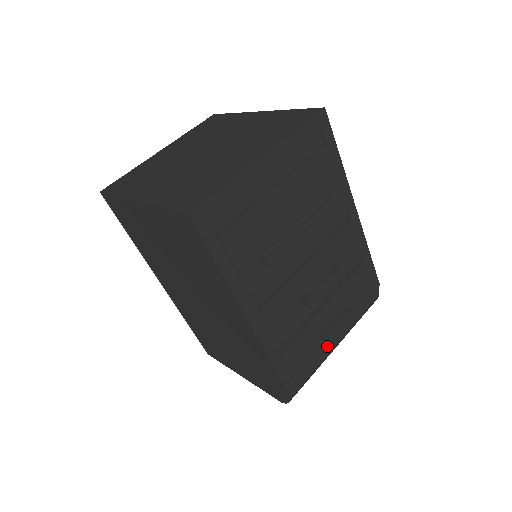
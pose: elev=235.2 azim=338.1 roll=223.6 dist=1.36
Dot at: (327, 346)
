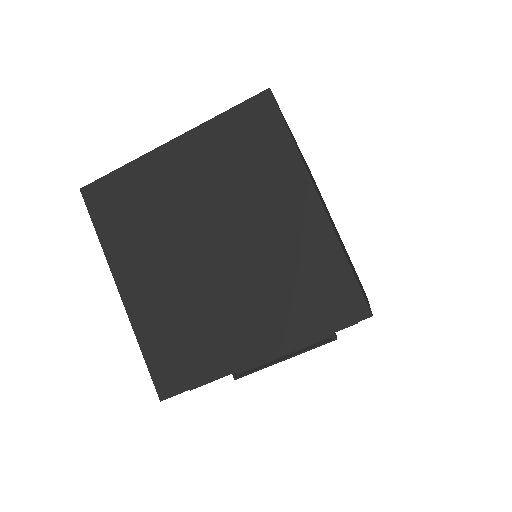
Dot at: occluded
